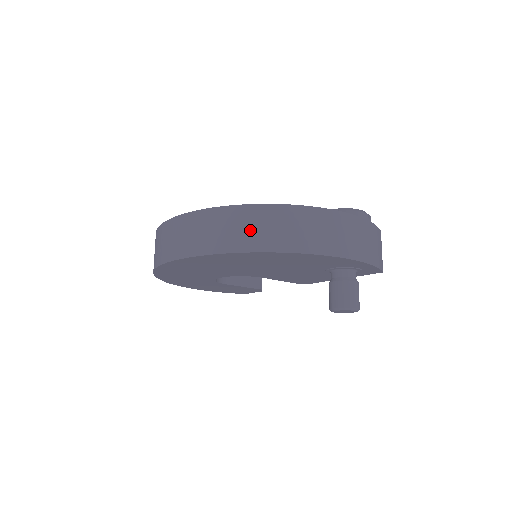
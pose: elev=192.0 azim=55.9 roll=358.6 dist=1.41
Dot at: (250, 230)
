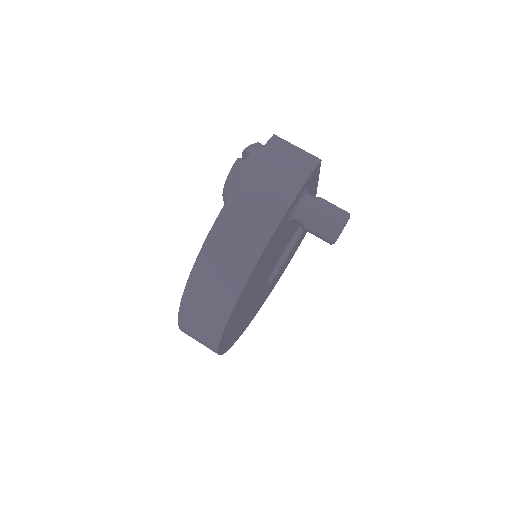
Dot at: (204, 317)
